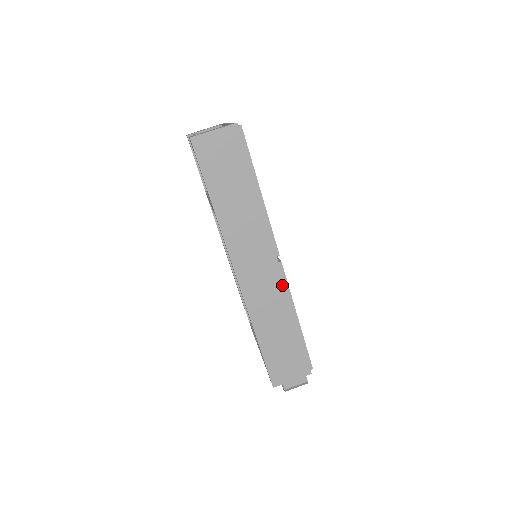
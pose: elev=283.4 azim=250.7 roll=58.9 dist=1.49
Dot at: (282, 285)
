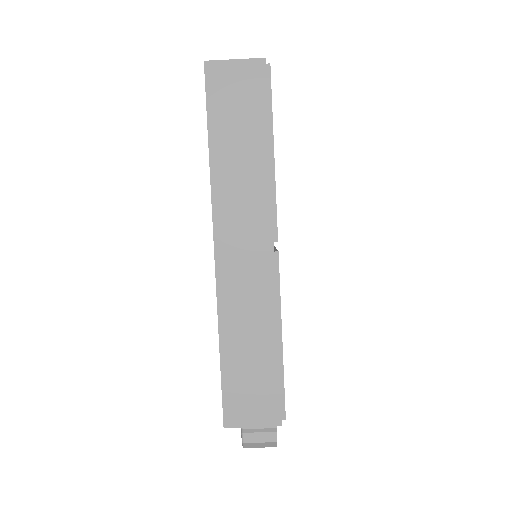
Dot at: (271, 283)
